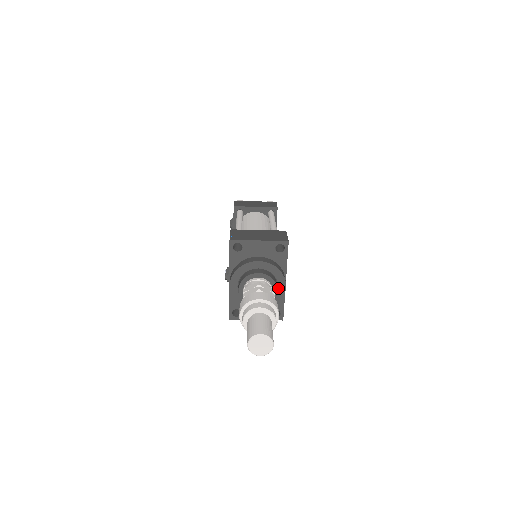
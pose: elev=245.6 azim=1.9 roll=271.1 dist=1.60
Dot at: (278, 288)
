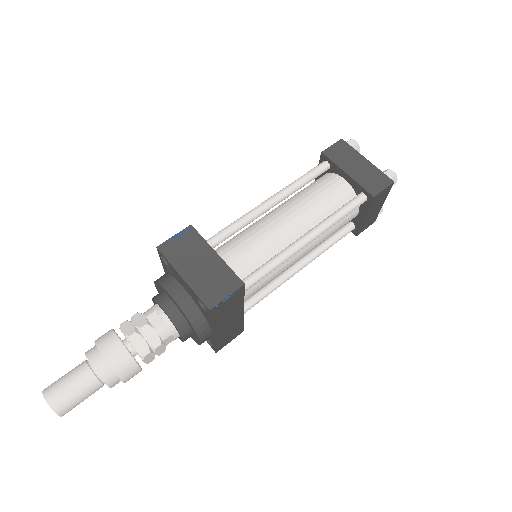
Dot at: (194, 335)
